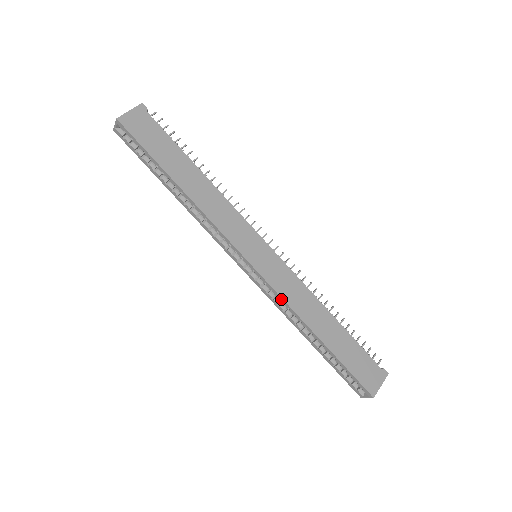
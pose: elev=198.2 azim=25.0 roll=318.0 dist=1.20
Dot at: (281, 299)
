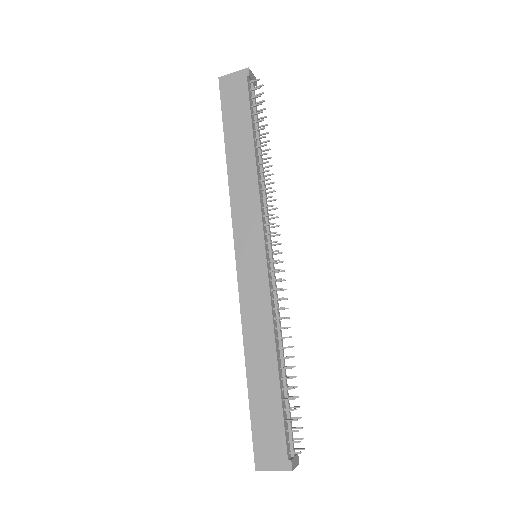
Dot at: (241, 308)
